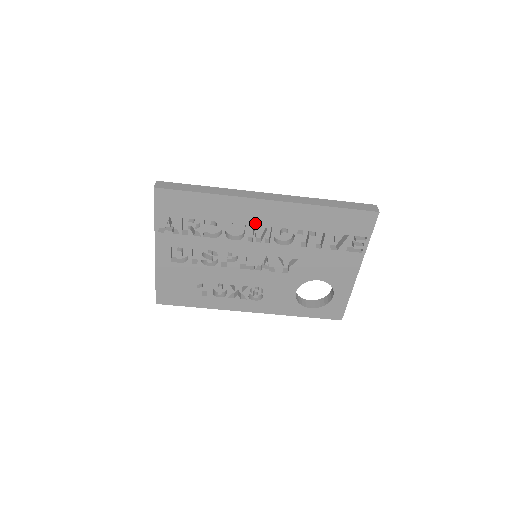
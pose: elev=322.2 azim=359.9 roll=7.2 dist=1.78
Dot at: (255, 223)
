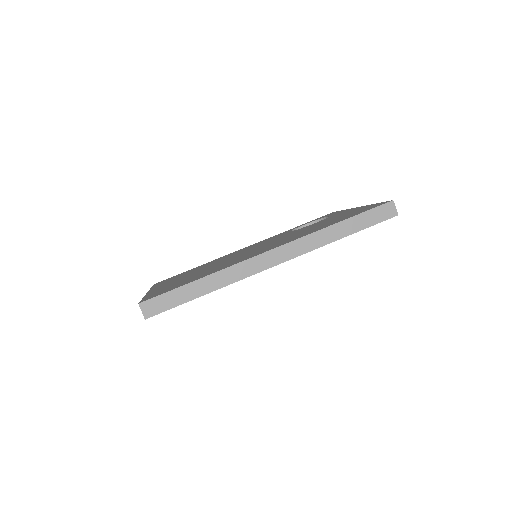
Dot at: occluded
